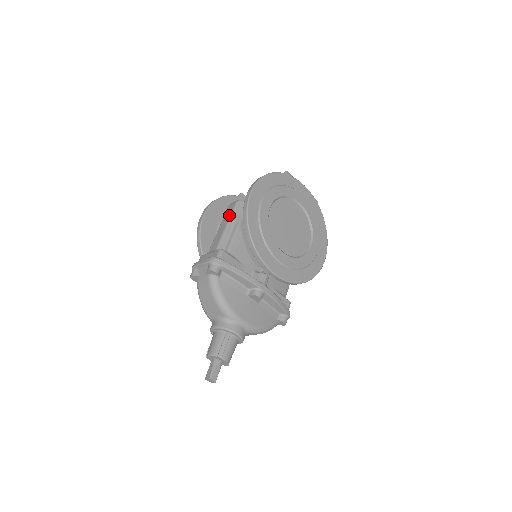
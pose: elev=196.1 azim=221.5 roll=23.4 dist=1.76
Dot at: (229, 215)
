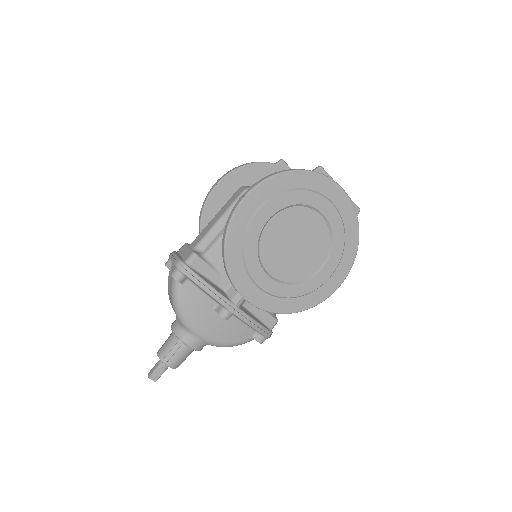
Dot at: (228, 206)
